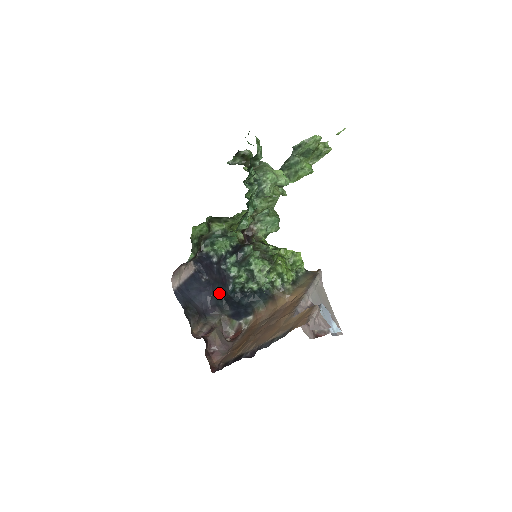
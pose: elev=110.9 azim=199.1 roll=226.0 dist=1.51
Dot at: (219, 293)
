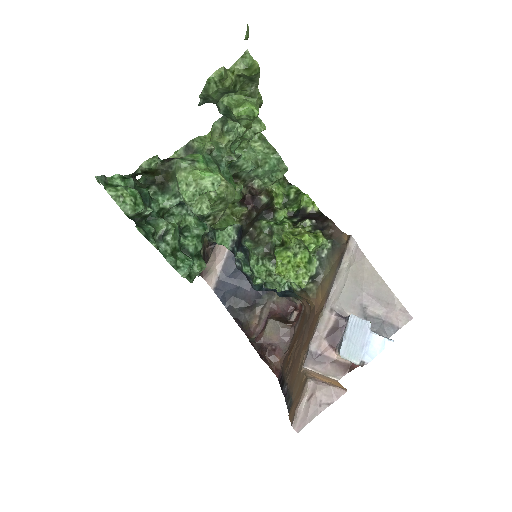
Dot at: occluded
